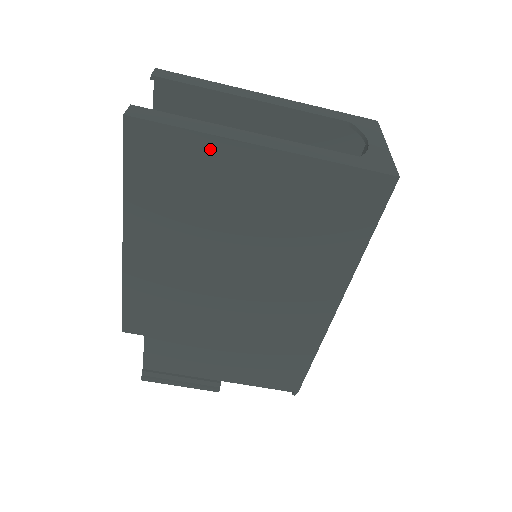
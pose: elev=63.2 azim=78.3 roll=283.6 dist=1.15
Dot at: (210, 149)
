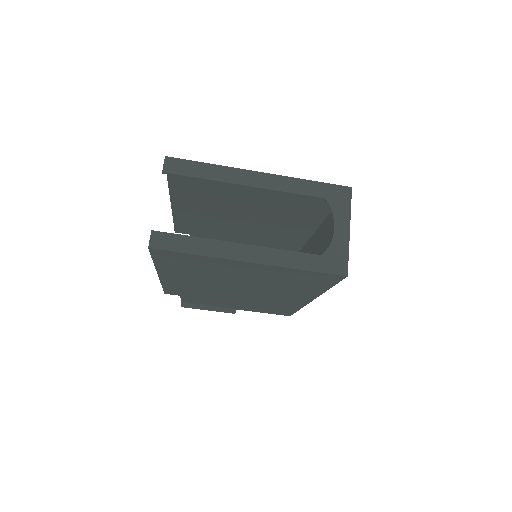
Dot at: (211, 260)
